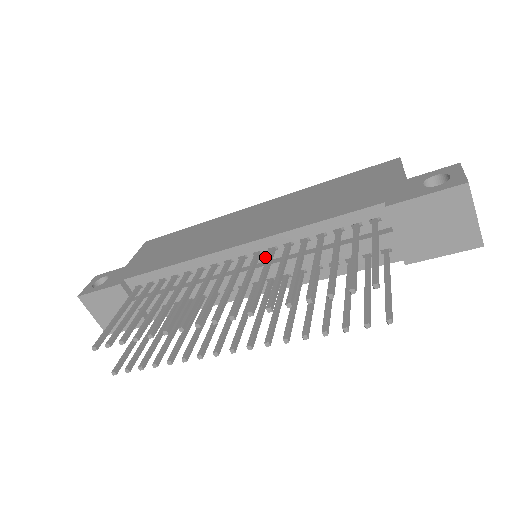
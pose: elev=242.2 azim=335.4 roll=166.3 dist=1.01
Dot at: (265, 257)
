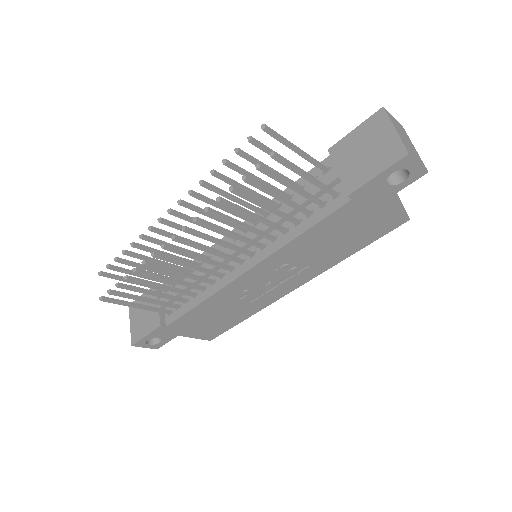
Dot at: occluded
